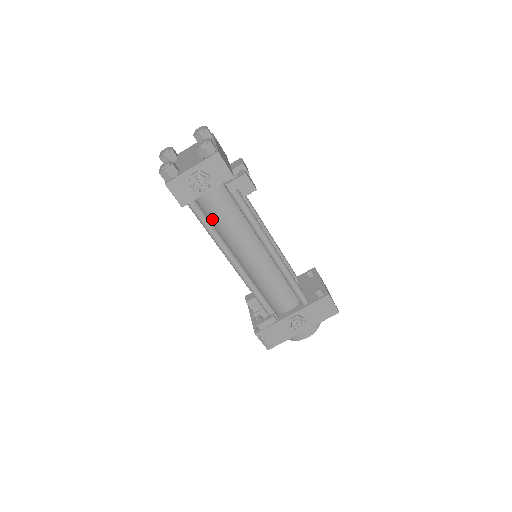
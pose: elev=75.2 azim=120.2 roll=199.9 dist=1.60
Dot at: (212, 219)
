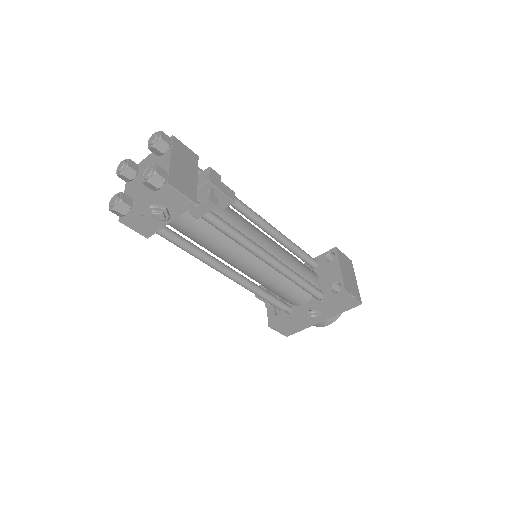
Dot at: occluded
